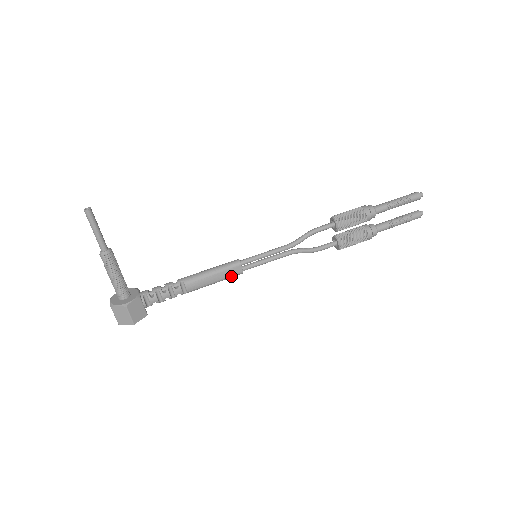
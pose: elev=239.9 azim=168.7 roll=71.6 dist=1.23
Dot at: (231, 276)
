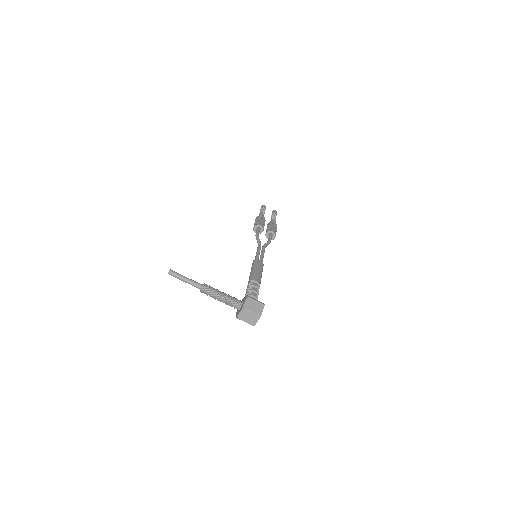
Dot at: (262, 267)
